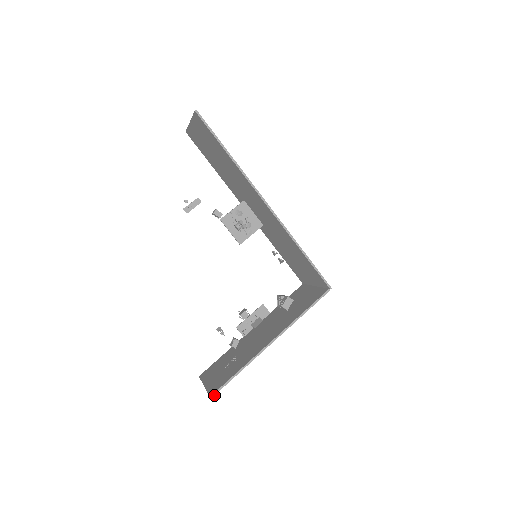
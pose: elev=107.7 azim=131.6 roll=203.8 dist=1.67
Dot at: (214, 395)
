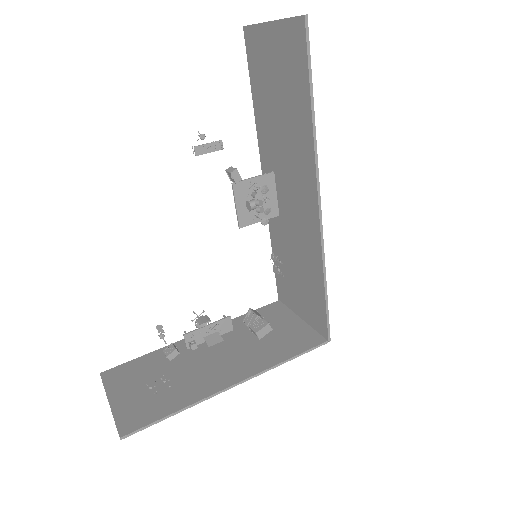
Dot at: (127, 436)
